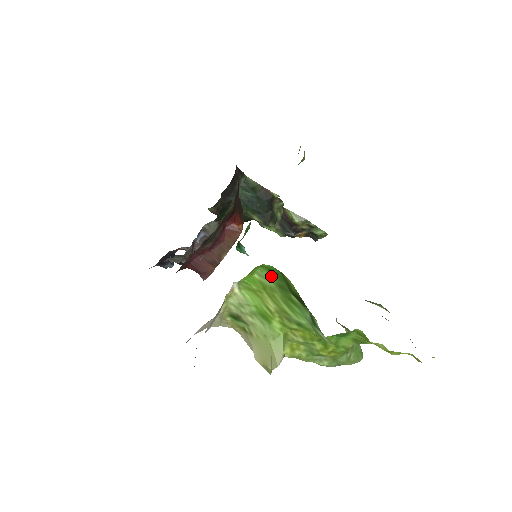
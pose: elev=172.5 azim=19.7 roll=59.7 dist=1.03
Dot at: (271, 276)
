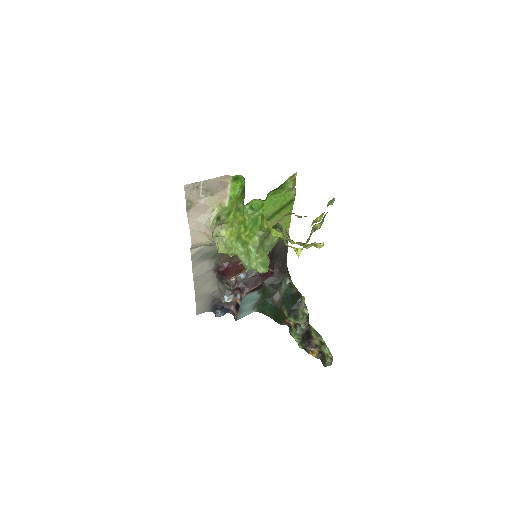
Dot at: (242, 190)
